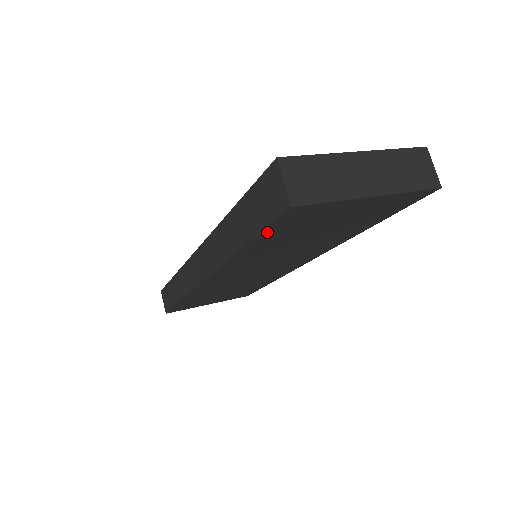
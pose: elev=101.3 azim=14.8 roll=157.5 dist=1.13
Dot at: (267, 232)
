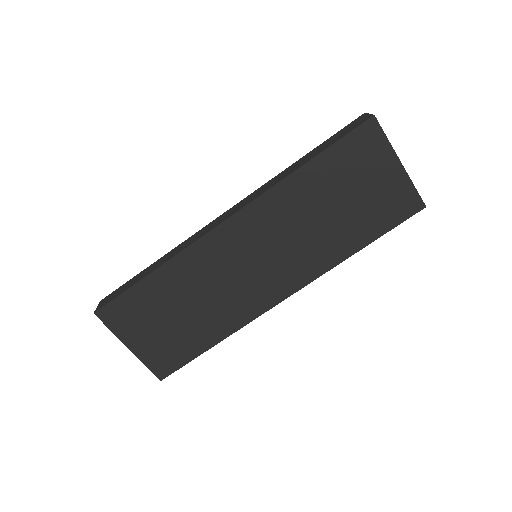
Dot at: (338, 147)
